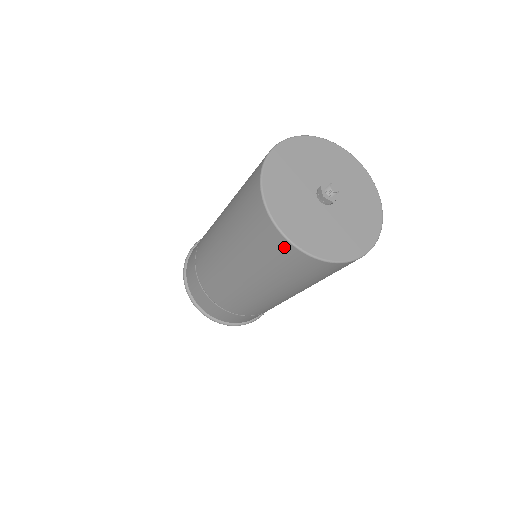
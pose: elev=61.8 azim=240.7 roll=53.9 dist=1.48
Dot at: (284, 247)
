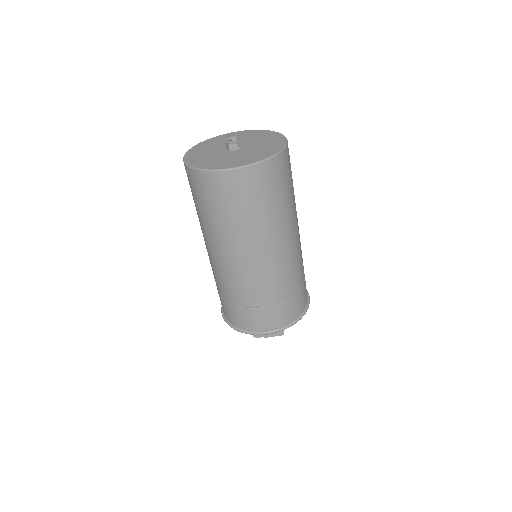
Dot at: (215, 180)
